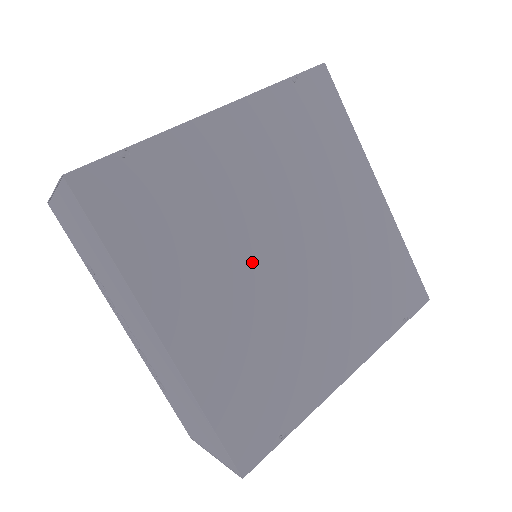
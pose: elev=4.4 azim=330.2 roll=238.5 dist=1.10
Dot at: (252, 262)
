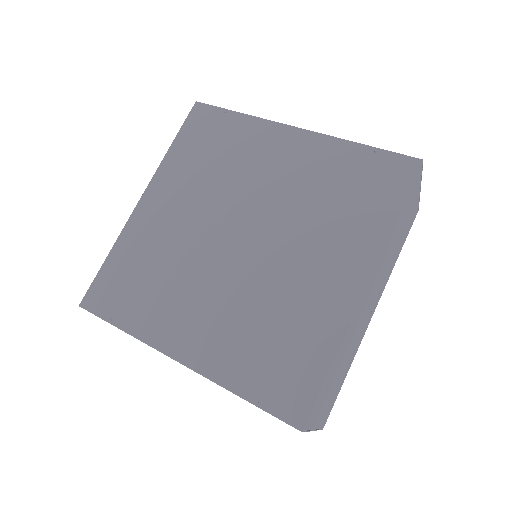
Dot at: (215, 218)
